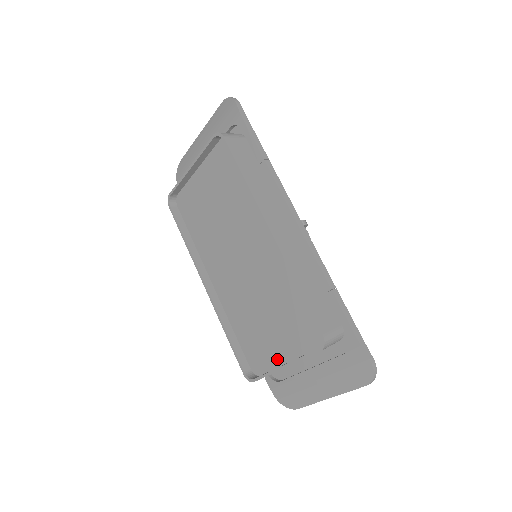
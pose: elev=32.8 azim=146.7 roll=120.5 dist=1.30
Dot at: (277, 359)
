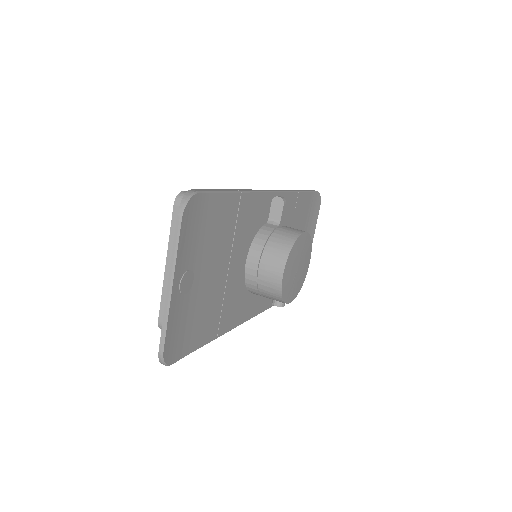
Dot at: occluded
